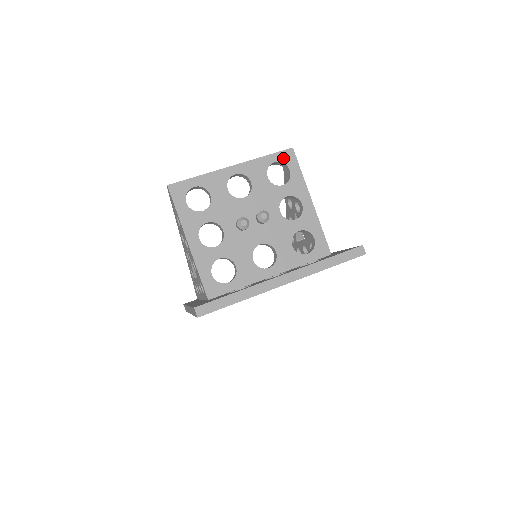
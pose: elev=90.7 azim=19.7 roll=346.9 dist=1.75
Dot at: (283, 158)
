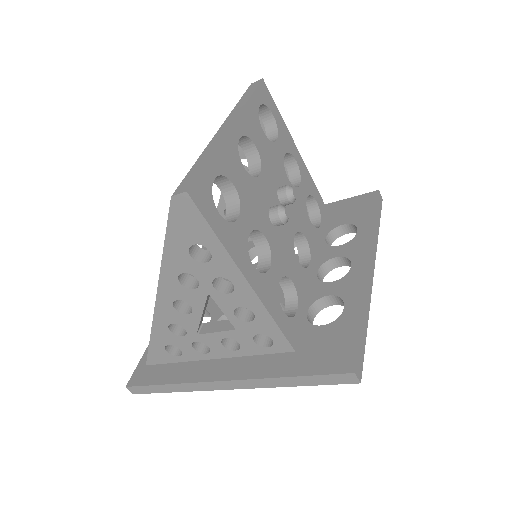
Dot at: (262, 97)
